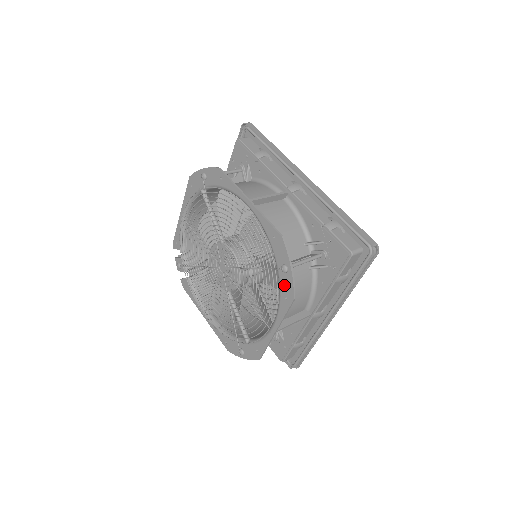
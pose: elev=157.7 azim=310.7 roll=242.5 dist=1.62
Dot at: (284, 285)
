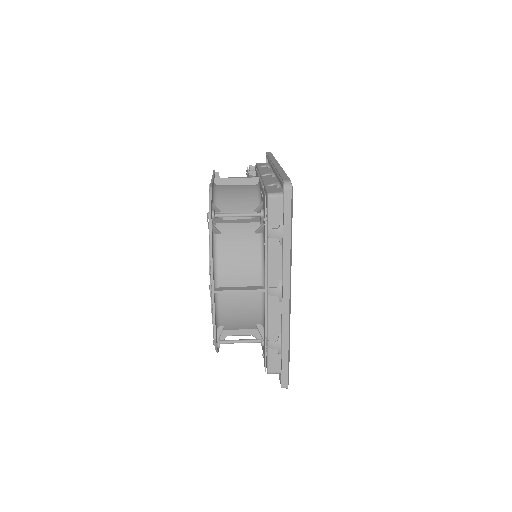
Dot at: occluded
